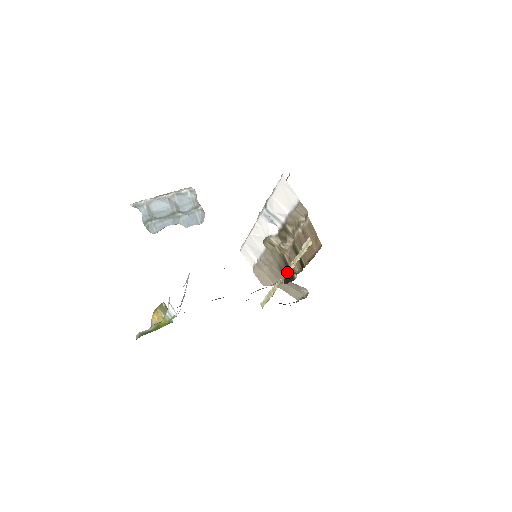
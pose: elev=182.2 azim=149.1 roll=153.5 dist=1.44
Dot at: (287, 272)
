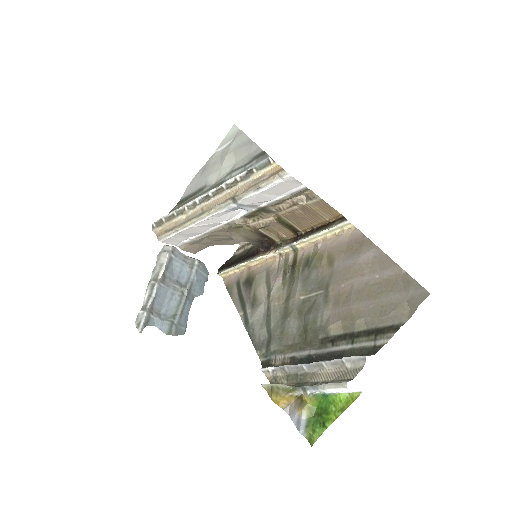
Dot at: (295, 250)
